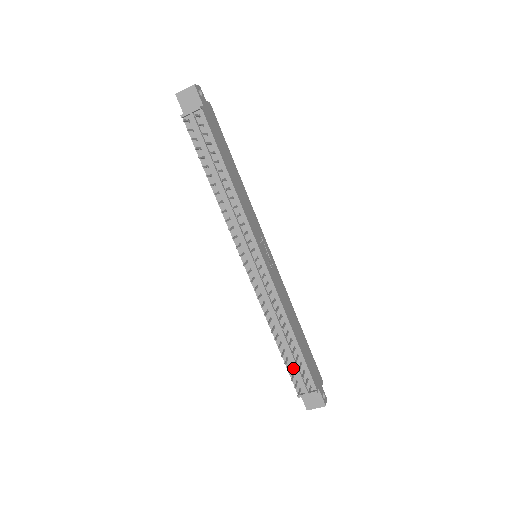
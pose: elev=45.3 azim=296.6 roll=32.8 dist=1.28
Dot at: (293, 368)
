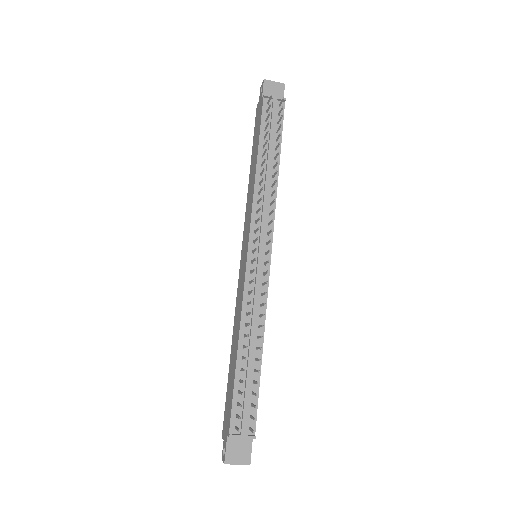
Dot at: (241, 396)
